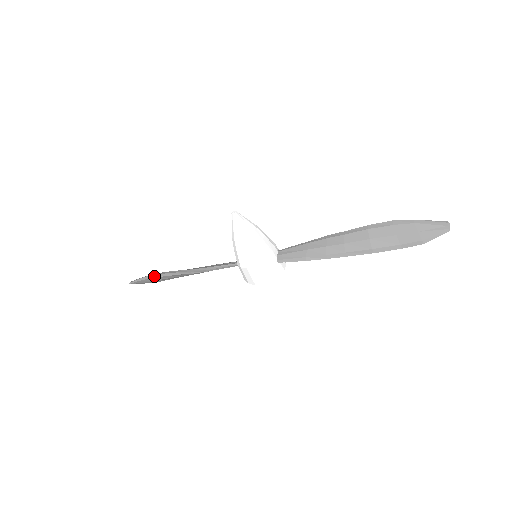
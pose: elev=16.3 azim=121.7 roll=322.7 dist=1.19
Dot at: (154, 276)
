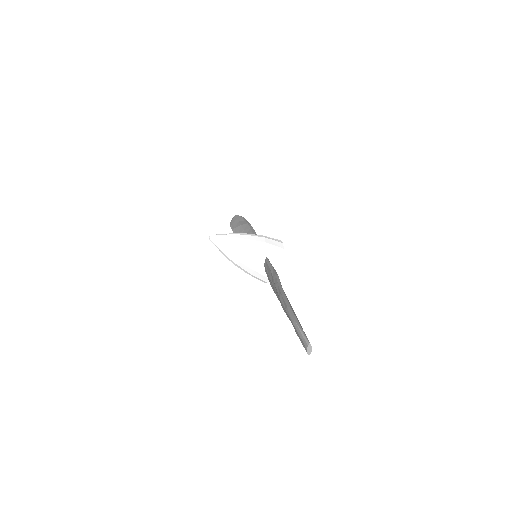
Dot at: (232, 228)
